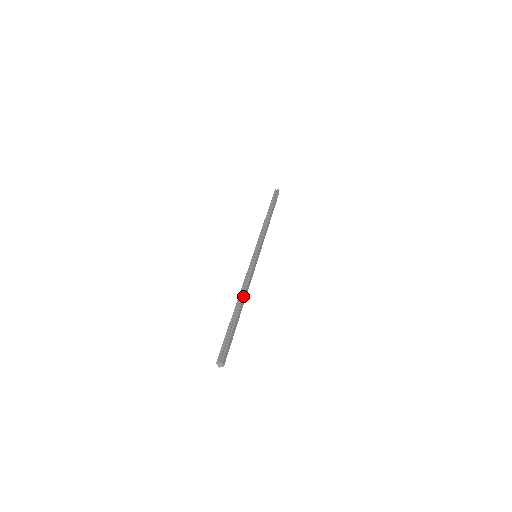
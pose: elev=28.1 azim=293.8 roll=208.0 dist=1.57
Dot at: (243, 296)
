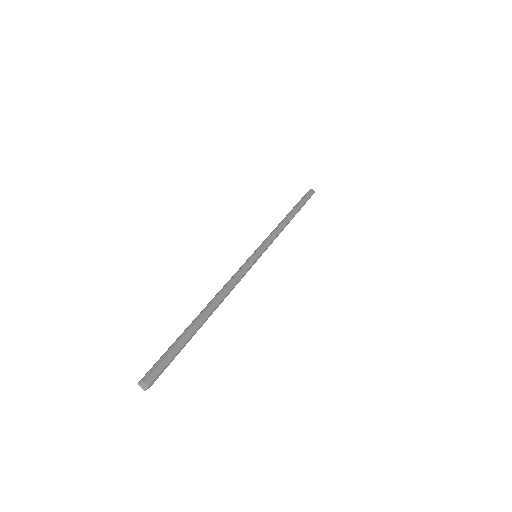
Dot at: (215, 299)
